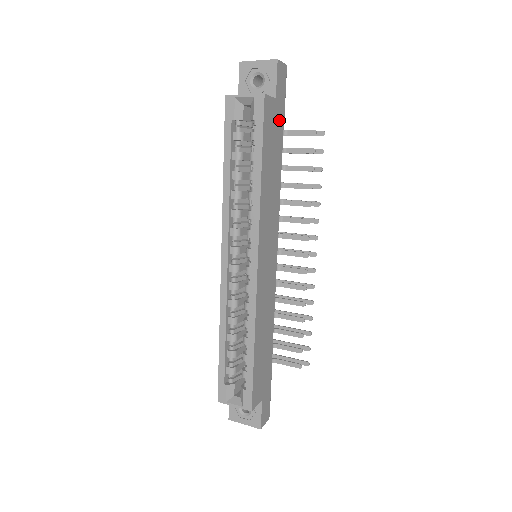
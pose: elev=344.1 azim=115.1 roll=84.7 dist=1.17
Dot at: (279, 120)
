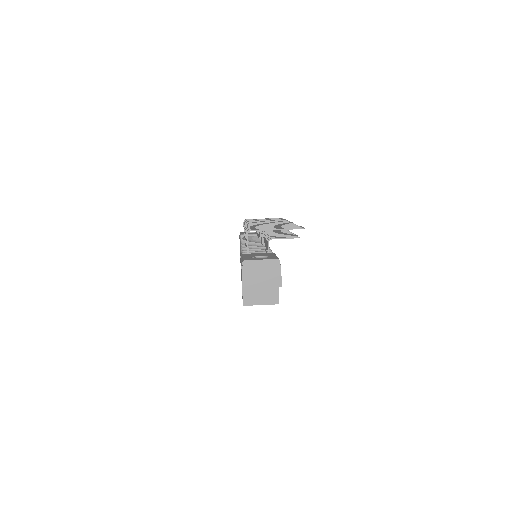
Dot at: occluded
